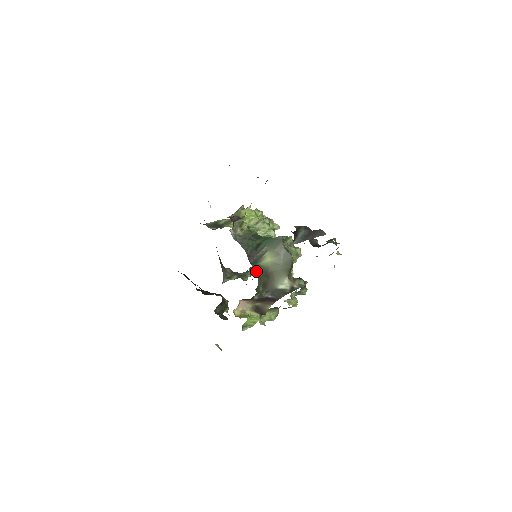
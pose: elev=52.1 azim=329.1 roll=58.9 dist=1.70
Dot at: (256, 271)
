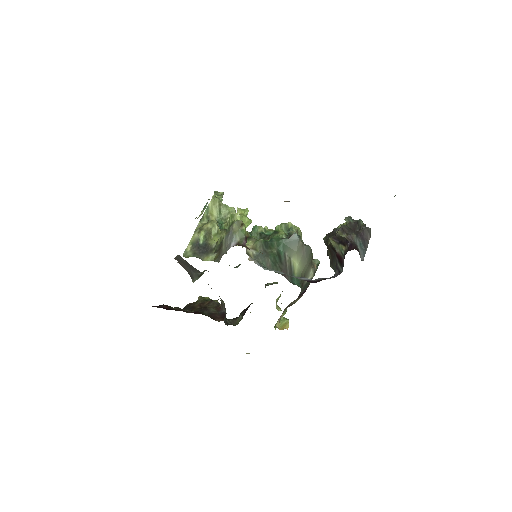
Dot at: (300, 287)
